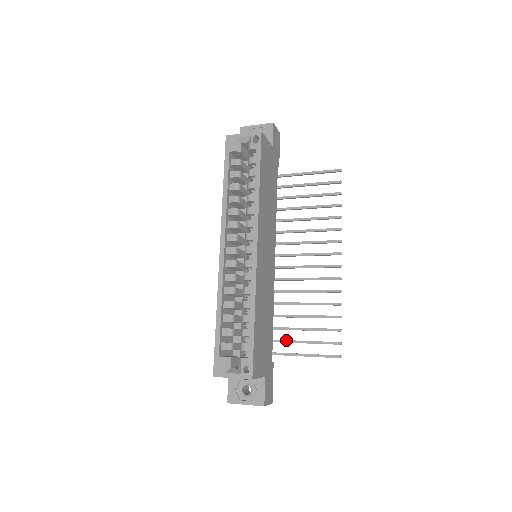
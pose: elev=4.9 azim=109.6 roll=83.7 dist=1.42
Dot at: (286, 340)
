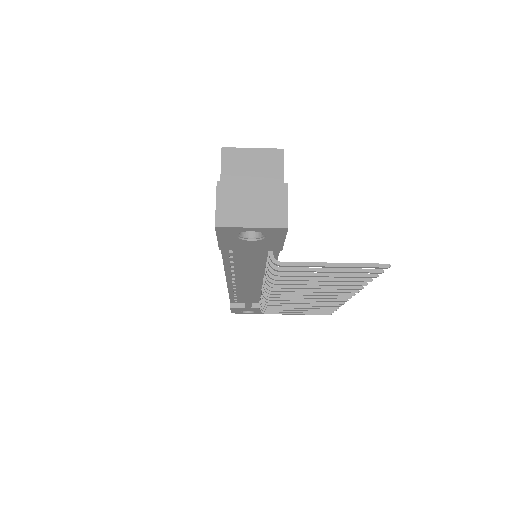
Dot at: (296, 268)
